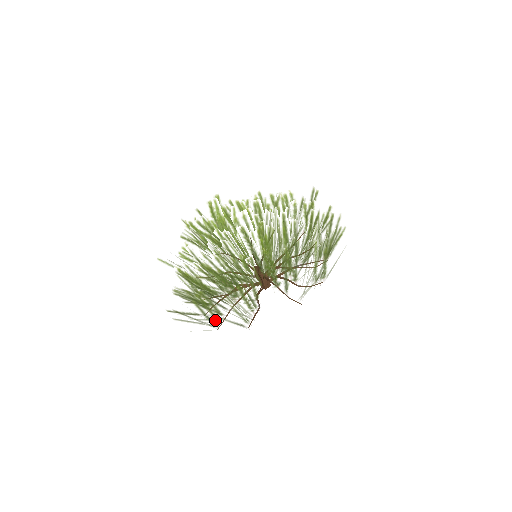
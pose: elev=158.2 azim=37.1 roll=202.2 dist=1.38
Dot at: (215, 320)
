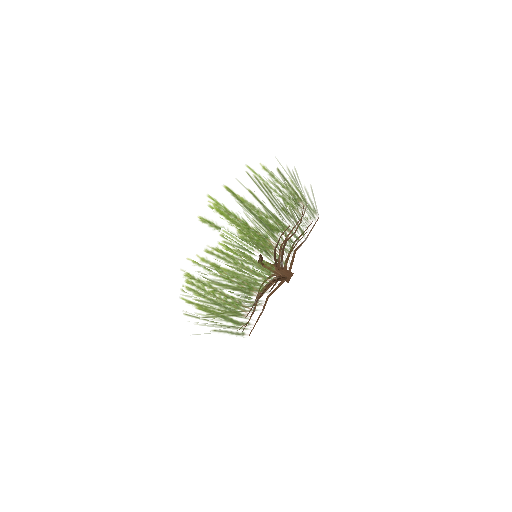
Dot at: (237, 311)
